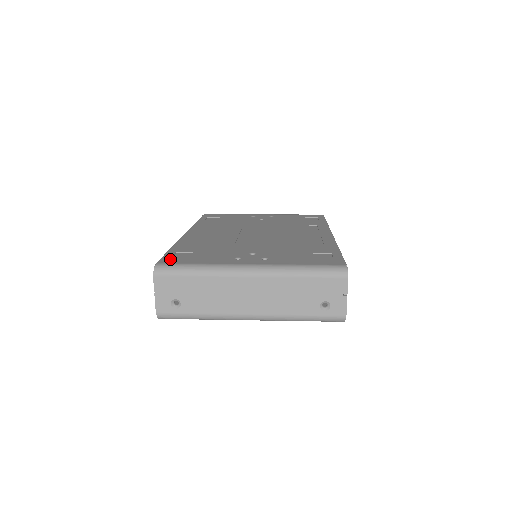
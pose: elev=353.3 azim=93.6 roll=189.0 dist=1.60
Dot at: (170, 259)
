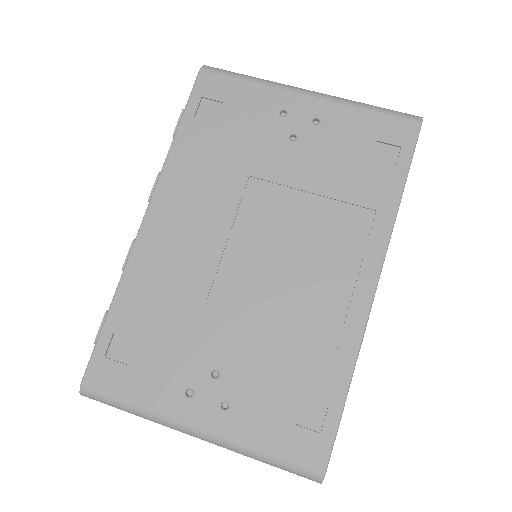
Dot at: (100, 370)
